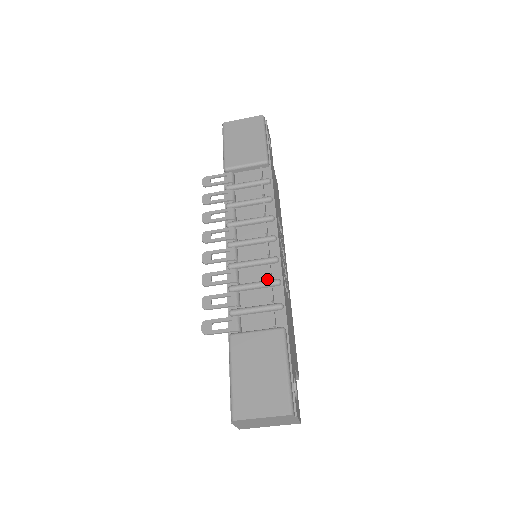
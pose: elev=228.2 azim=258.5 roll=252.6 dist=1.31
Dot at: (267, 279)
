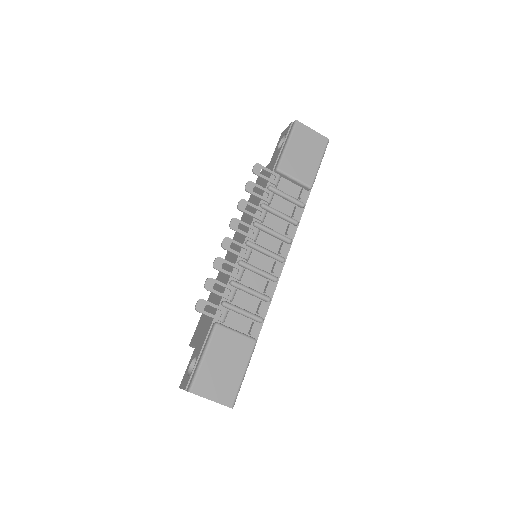
Dot at: (262, 291)
